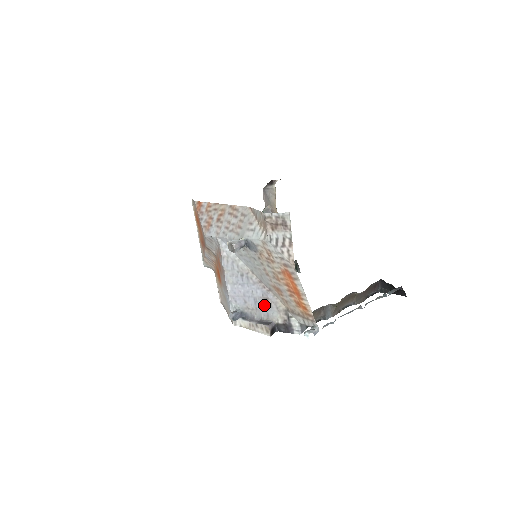
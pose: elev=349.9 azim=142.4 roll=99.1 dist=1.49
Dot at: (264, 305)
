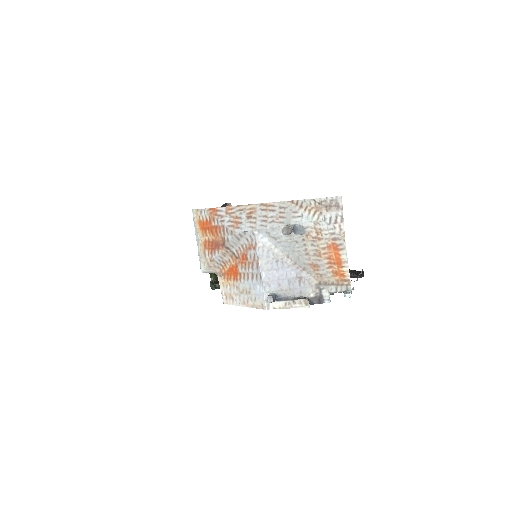
Dot at: (298, 284)
